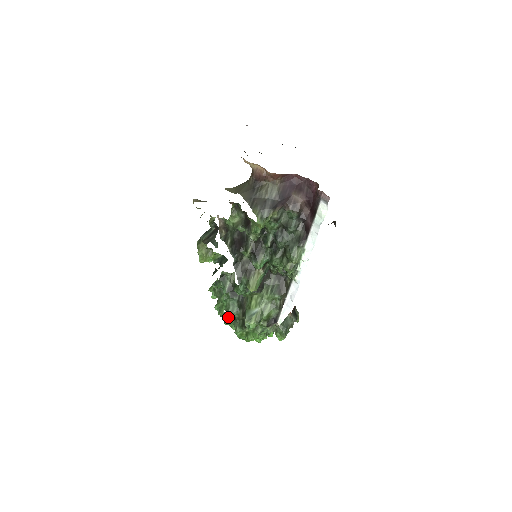
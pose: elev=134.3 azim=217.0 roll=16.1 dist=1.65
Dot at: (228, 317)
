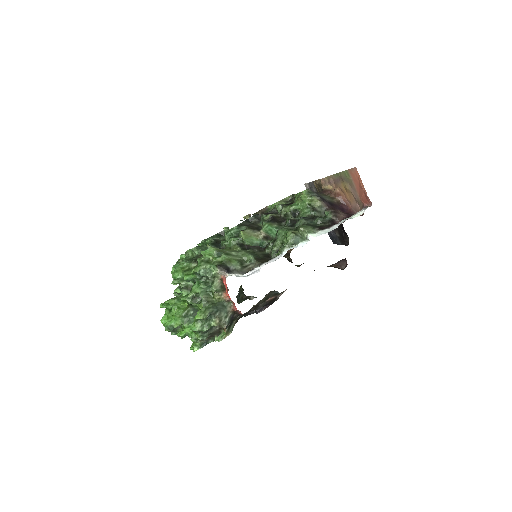
Dot at: (187, 257)
